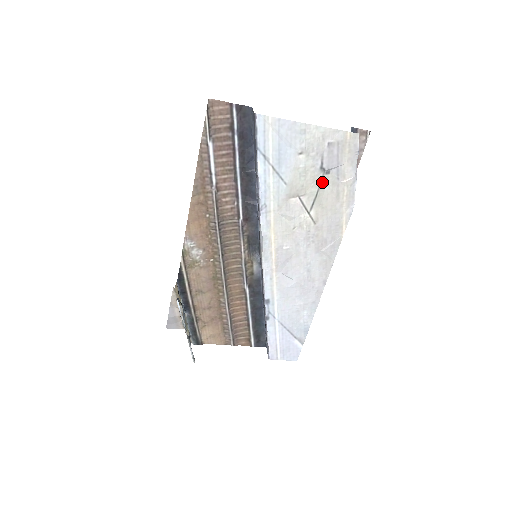
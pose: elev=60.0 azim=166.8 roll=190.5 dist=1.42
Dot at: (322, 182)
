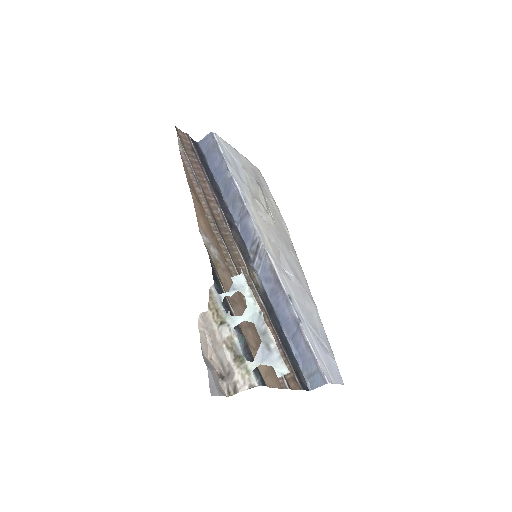
Dot at: (262, 193)
